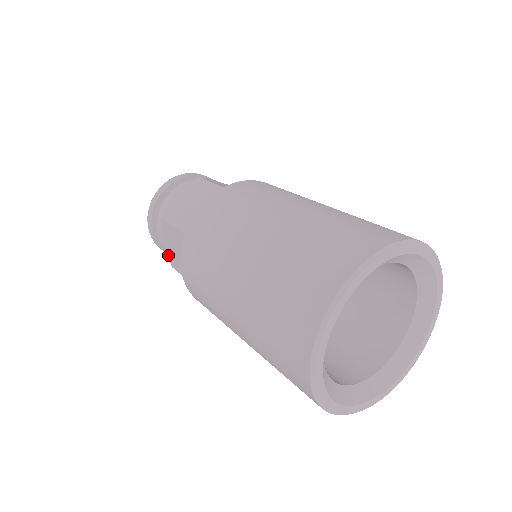
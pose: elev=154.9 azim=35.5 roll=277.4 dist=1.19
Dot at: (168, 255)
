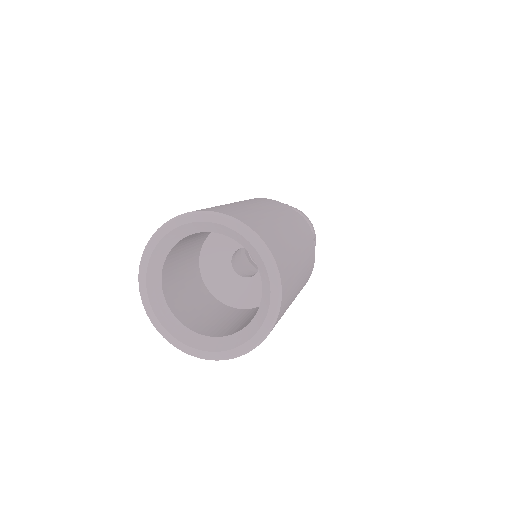
Dot at: occluded
